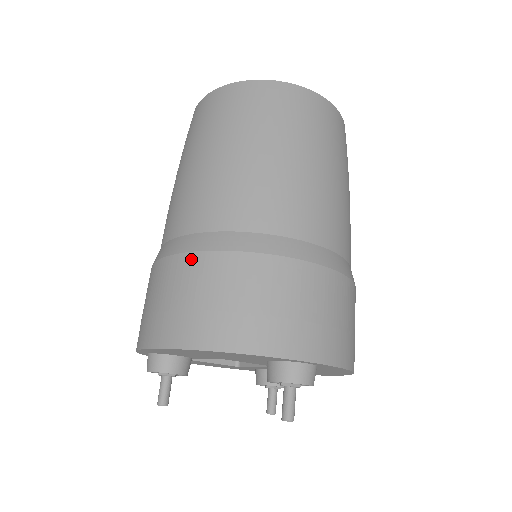
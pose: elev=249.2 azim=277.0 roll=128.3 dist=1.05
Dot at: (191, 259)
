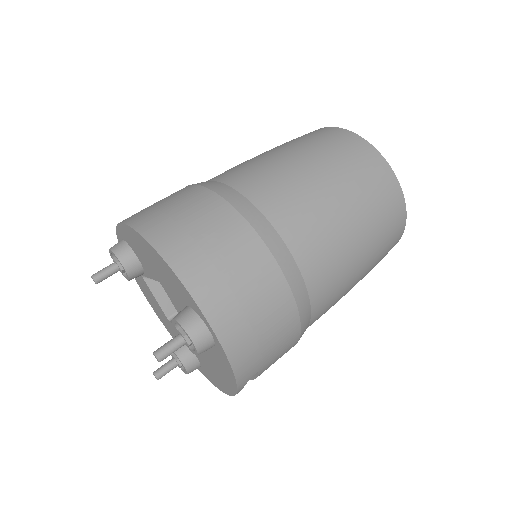
Dot at: (208, 194)
